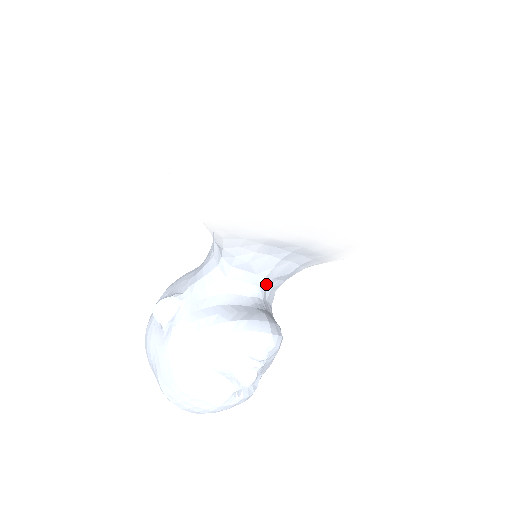
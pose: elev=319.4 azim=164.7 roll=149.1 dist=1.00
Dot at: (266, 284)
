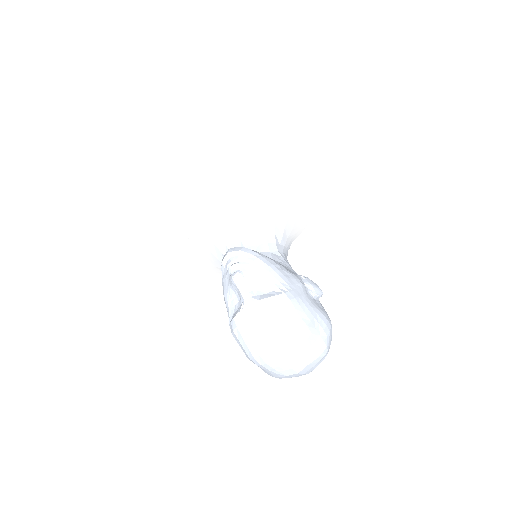
Dot at: occluded
